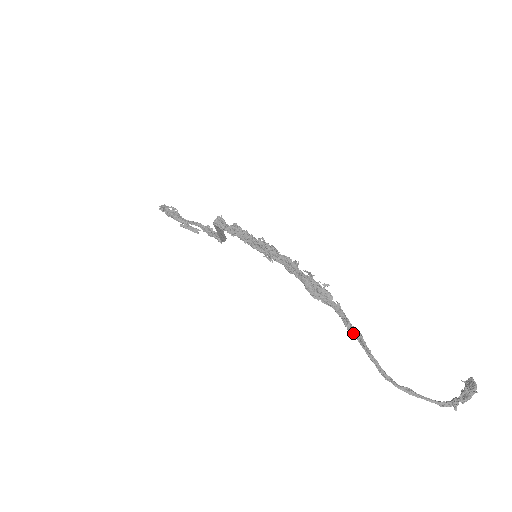
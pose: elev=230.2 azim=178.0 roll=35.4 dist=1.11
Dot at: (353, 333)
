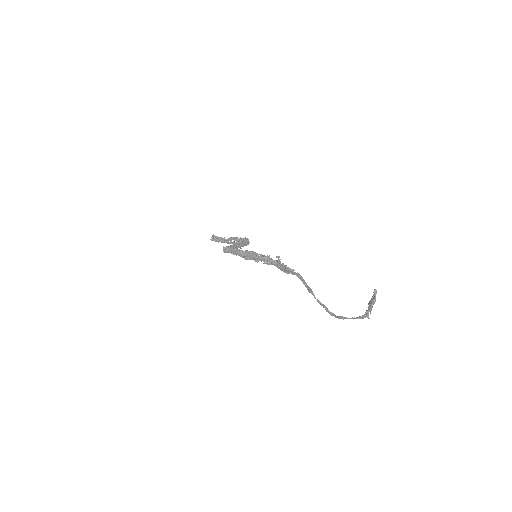
Dot at: (309, 291)
